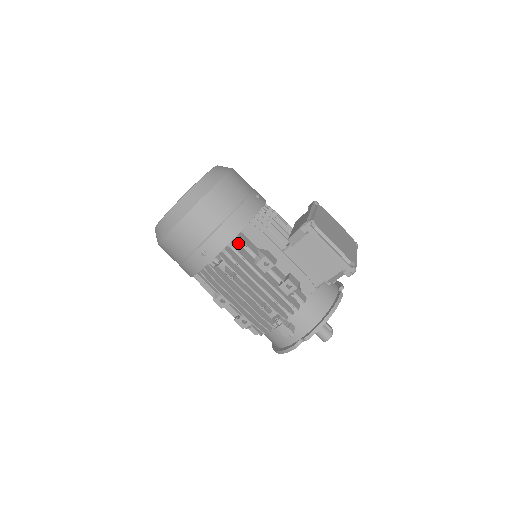
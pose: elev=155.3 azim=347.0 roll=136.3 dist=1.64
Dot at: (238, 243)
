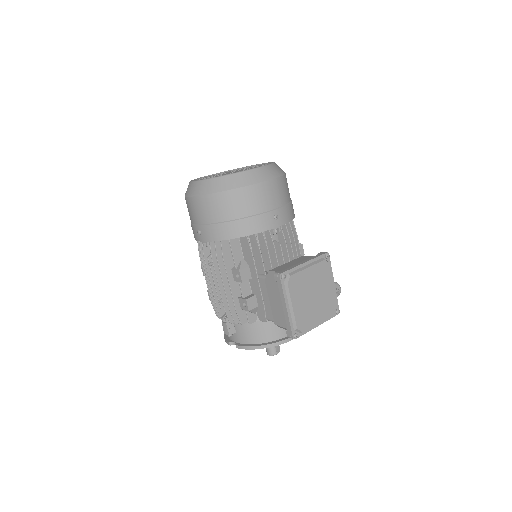
Dot at: occluded
